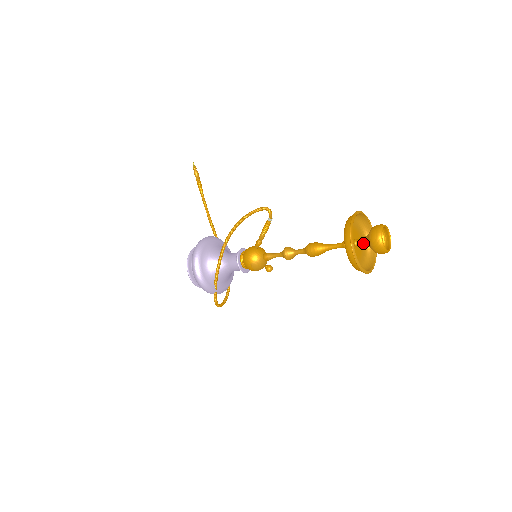
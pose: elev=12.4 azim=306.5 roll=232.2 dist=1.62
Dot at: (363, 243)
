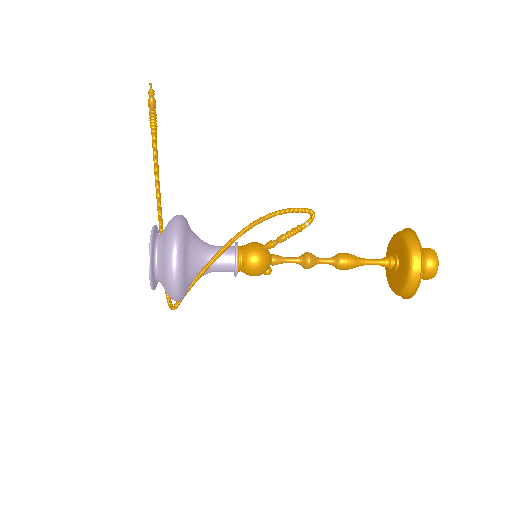
Dot at: occluded
